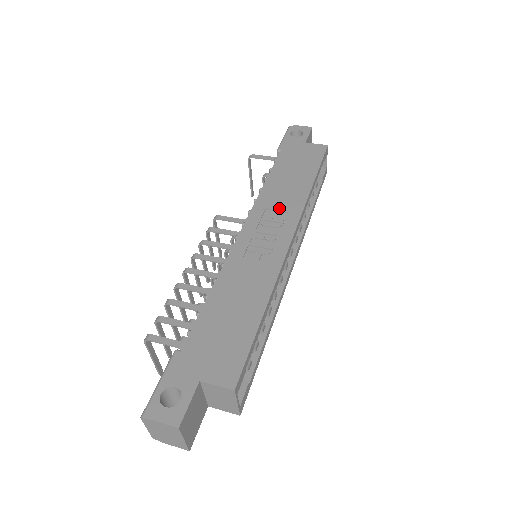
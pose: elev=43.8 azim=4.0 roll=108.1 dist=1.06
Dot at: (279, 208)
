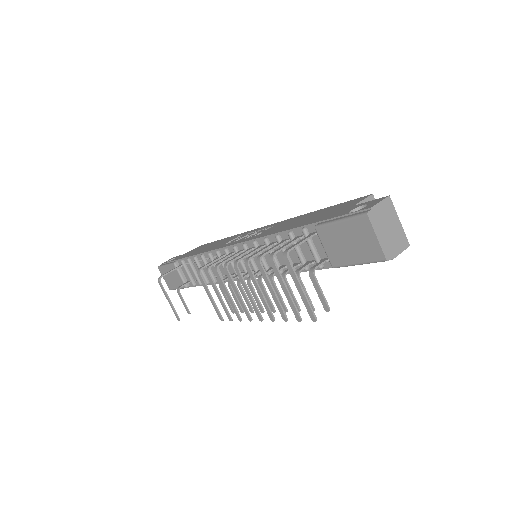
Dot at: (231, 240)
